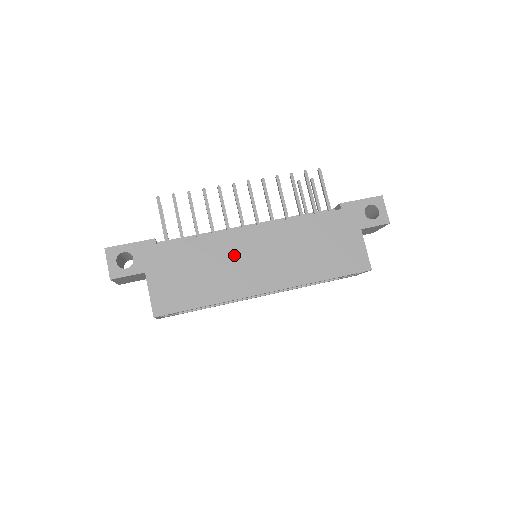
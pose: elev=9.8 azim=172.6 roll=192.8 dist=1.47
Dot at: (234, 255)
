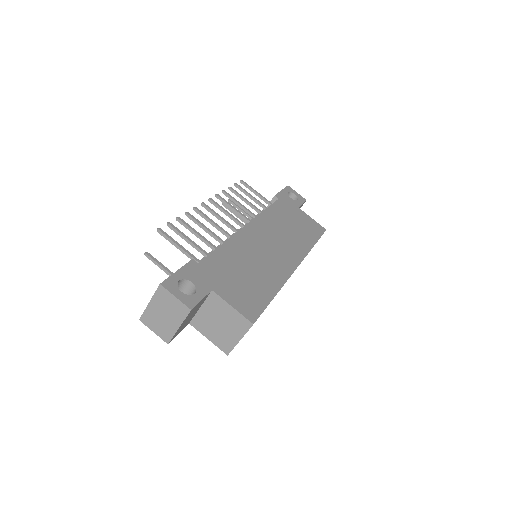
Dot at: (255, 250)
